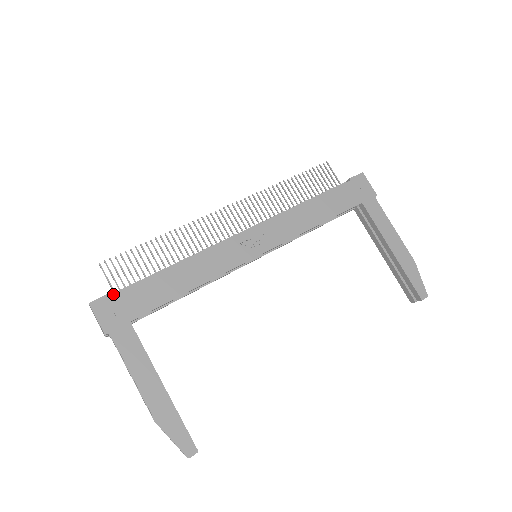
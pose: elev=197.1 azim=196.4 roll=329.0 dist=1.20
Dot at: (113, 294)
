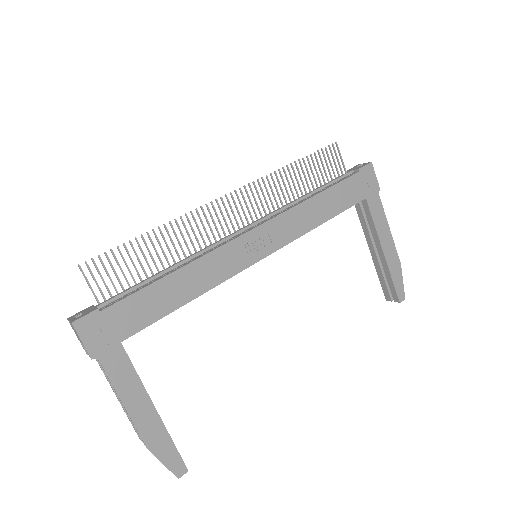
Dot at: (101, 310)
